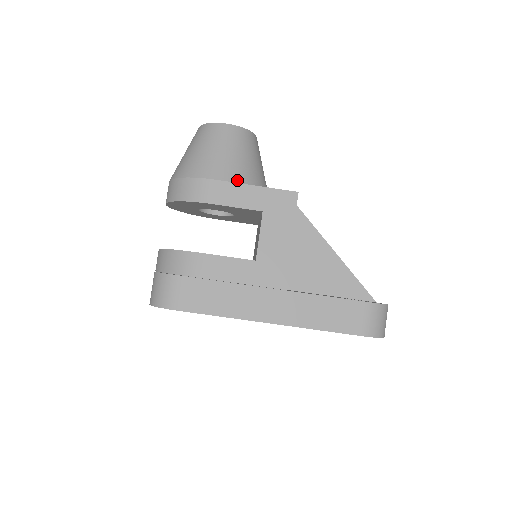
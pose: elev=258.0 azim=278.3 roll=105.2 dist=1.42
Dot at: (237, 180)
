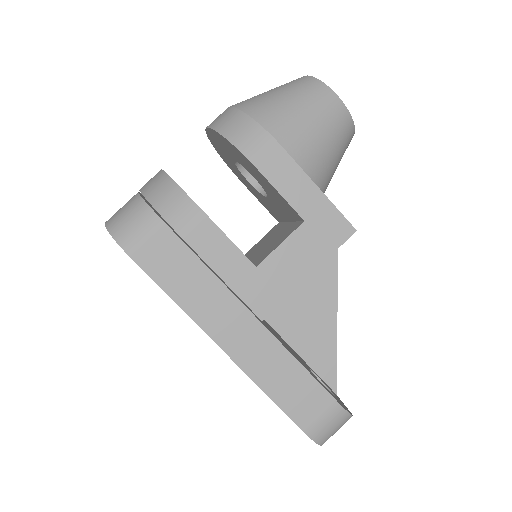
Dot at: (304, 166)
